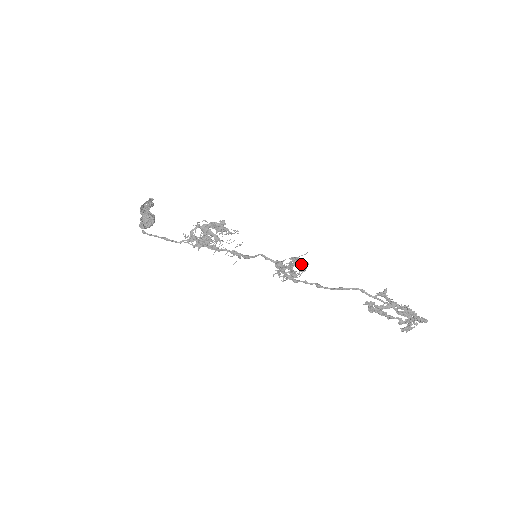
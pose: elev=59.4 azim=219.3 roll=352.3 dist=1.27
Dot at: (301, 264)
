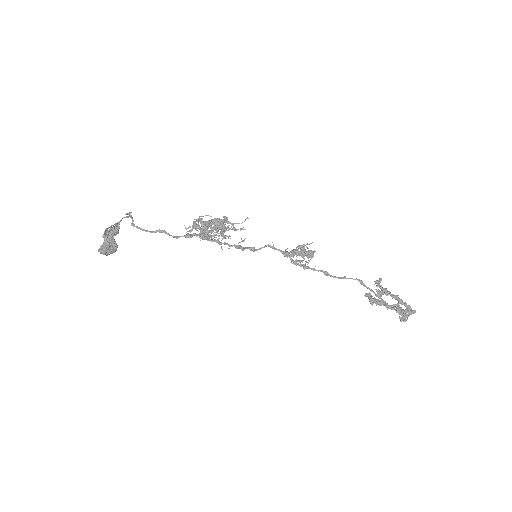
Dot at: (309, 250)
